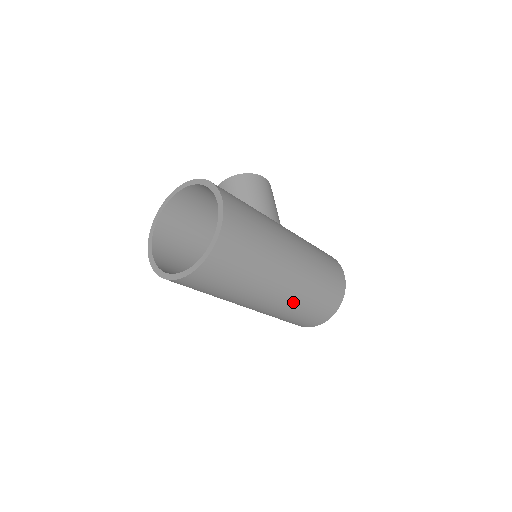
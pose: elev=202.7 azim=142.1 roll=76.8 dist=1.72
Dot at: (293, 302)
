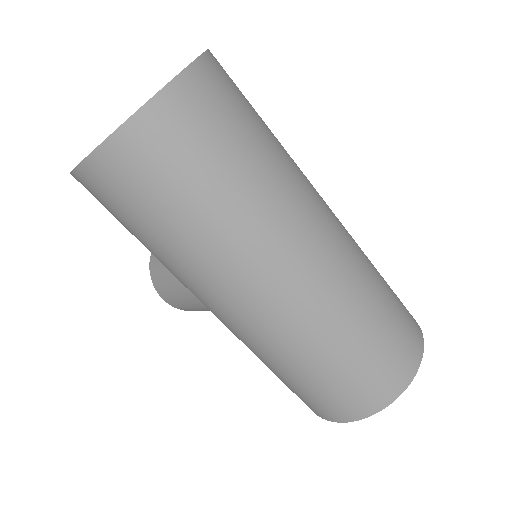
Dot at: (356, 262)
